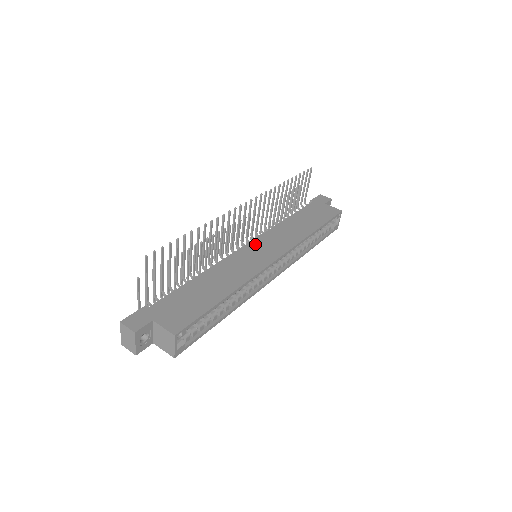
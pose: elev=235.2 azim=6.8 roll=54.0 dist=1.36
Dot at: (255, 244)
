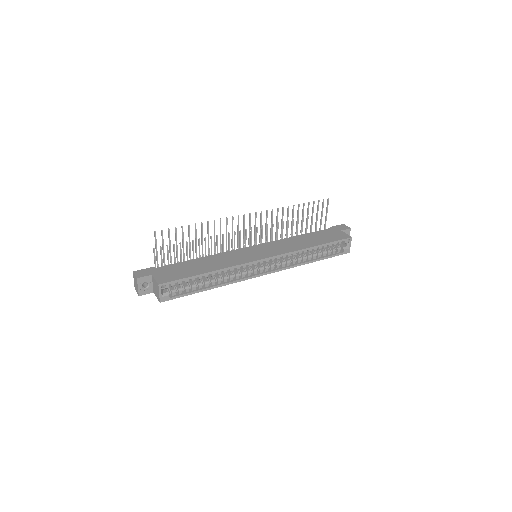
Dot at: (257, 247)
